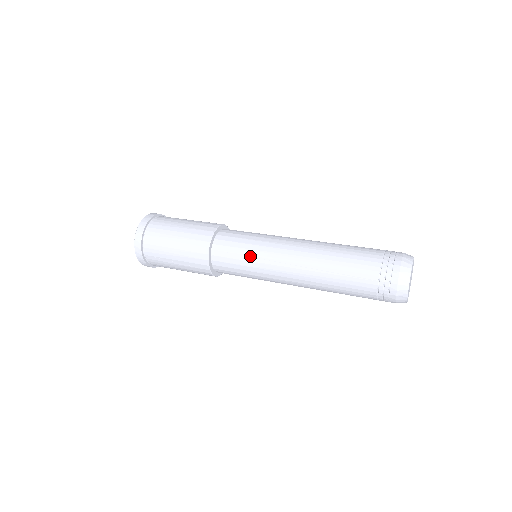
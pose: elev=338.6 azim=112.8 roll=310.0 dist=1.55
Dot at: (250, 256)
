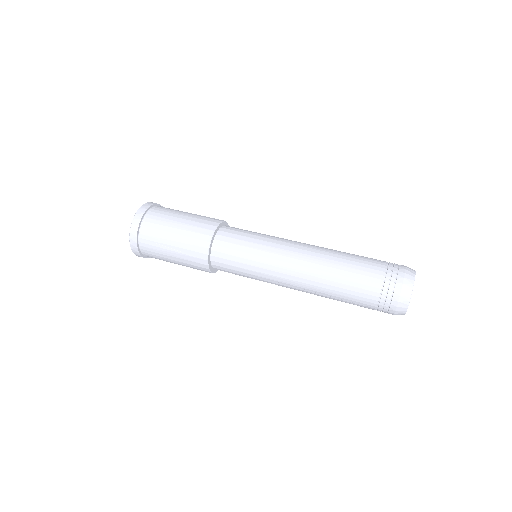
Dot at: (254, 249)
